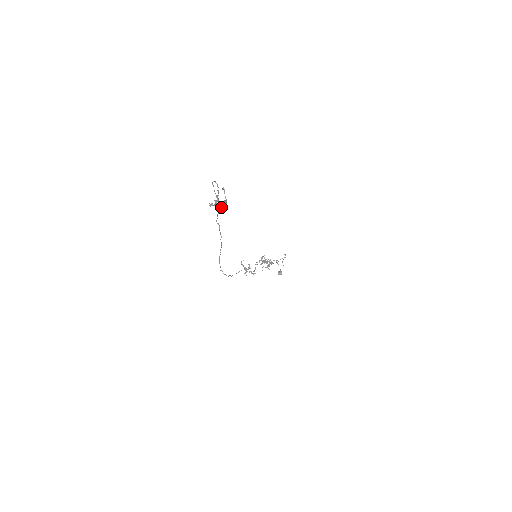
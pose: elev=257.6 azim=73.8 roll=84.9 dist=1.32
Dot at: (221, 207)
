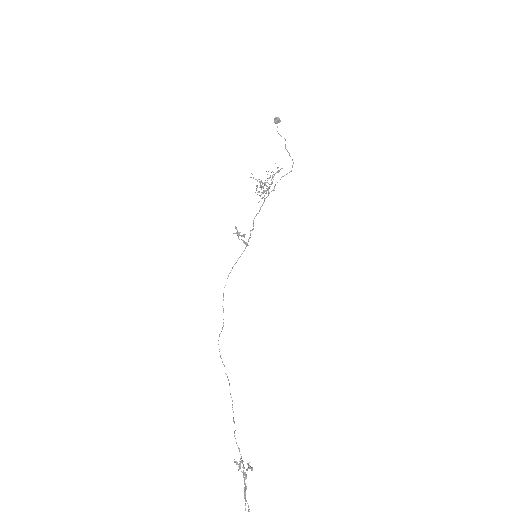
Dot at: (245, 488)
